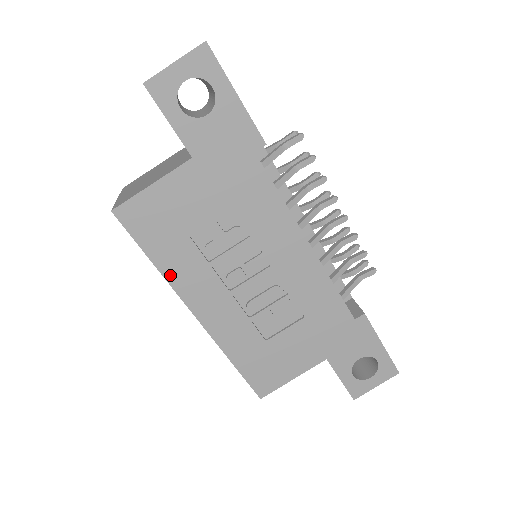
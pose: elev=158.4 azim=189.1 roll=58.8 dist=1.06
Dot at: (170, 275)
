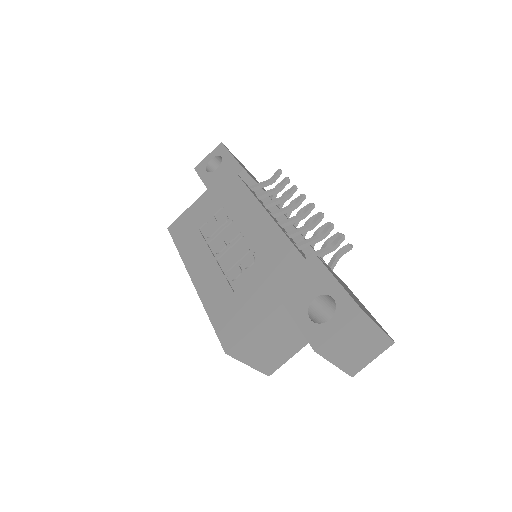
Dot at: (185, 256)
